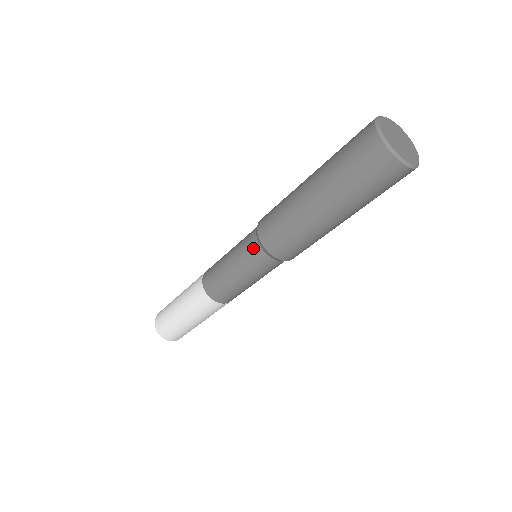
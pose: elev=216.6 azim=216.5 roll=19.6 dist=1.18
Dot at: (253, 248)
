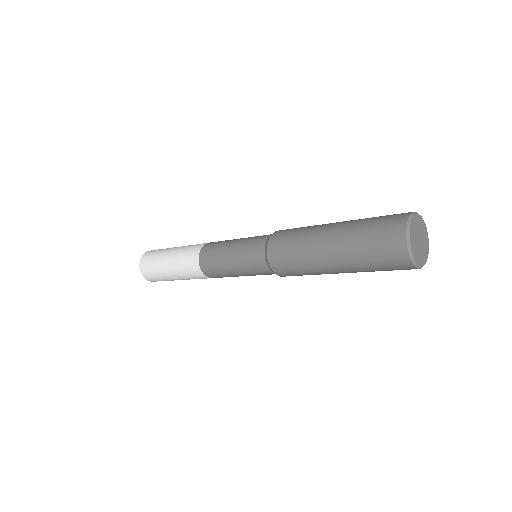
Dot at: (258, 256)
